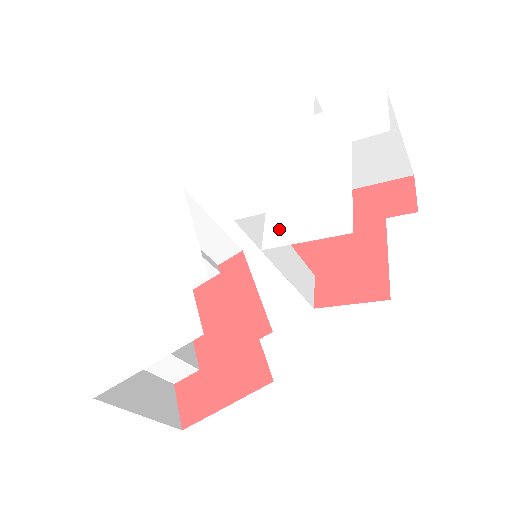
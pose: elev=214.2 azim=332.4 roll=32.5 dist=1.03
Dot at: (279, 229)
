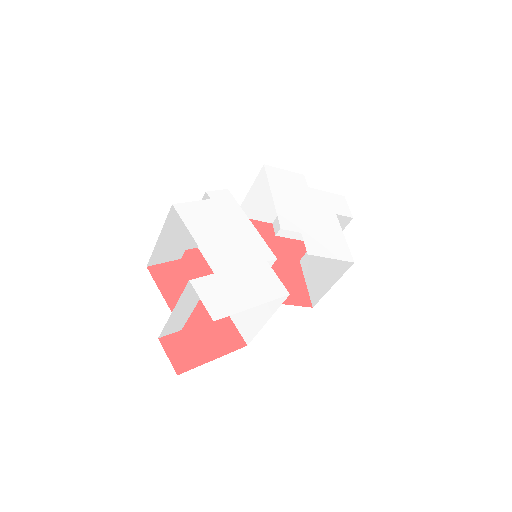
Dot at: (314, 246)
